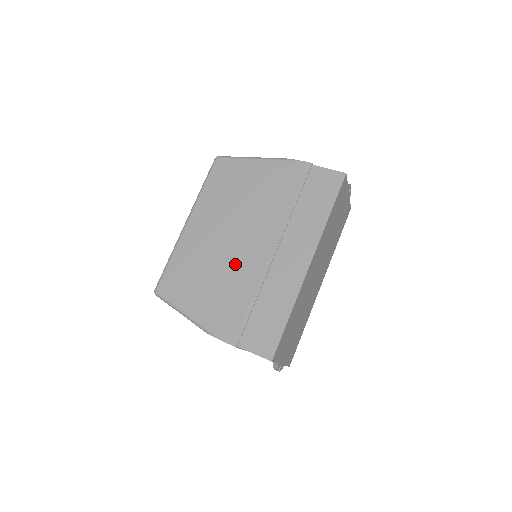
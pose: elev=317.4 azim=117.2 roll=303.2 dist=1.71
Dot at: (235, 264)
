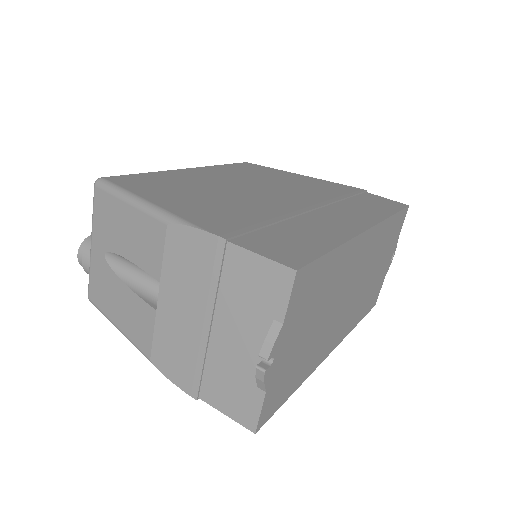
Dot at: (250, 197)
